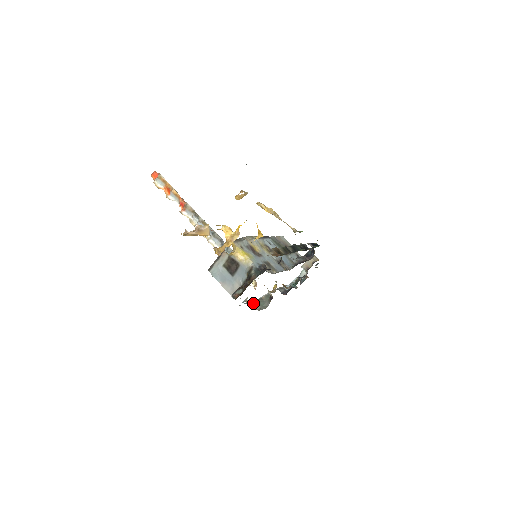
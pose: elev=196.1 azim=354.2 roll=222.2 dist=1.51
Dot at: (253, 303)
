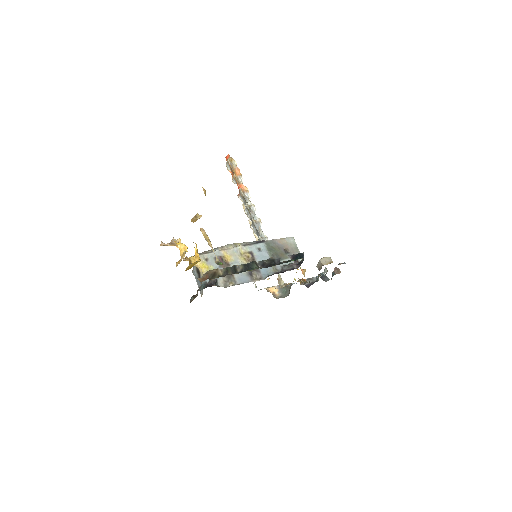
Dot at: (277, 290)
